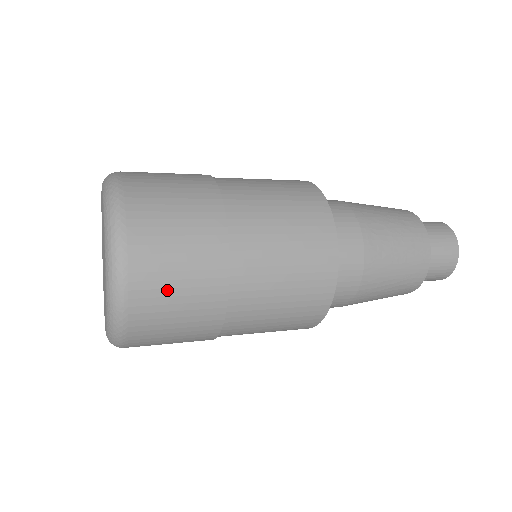
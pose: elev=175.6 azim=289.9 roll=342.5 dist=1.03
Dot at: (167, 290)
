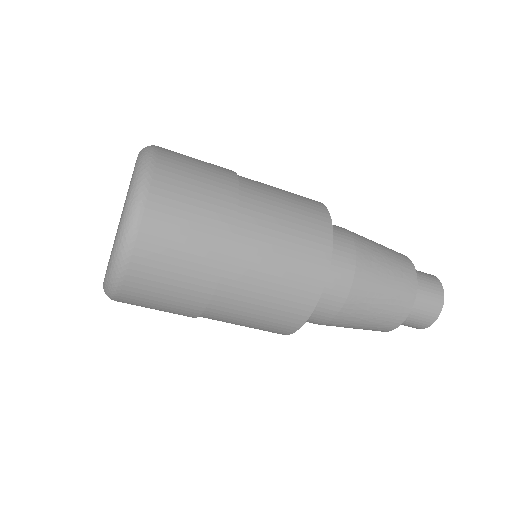
Dot at: (178, 219)
